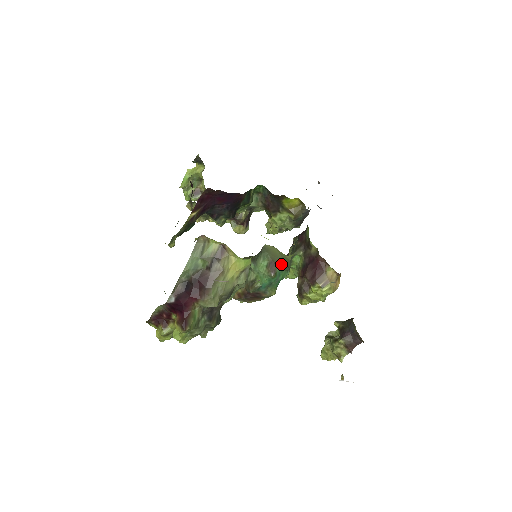
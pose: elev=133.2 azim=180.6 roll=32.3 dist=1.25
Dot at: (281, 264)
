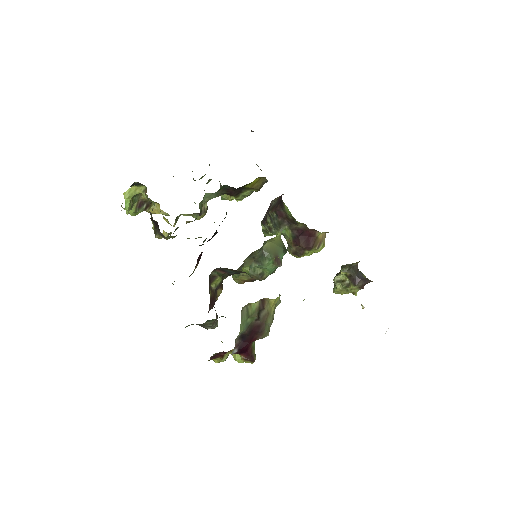
Dot at: (281, 252)
